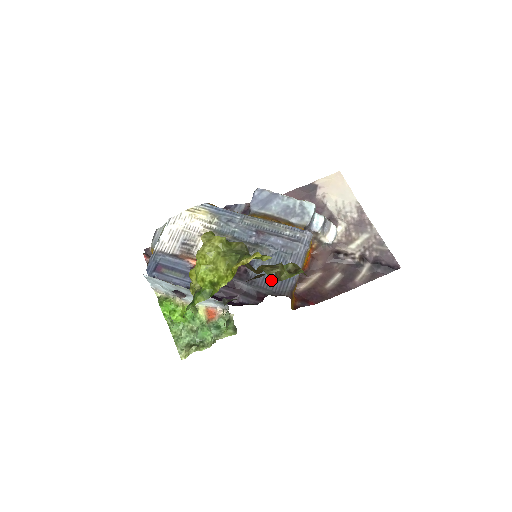
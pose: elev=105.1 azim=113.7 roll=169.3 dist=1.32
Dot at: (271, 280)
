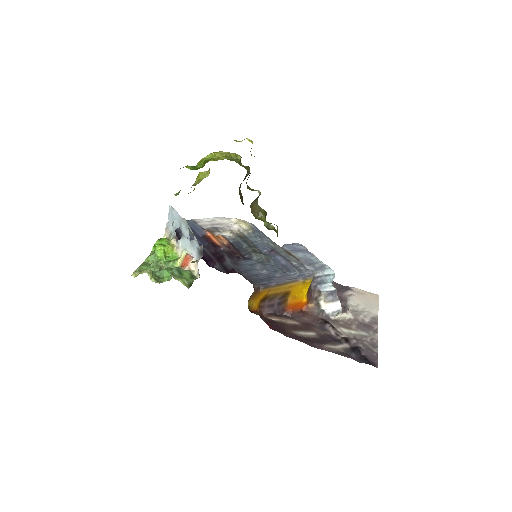
Dot at: (251, 273)
